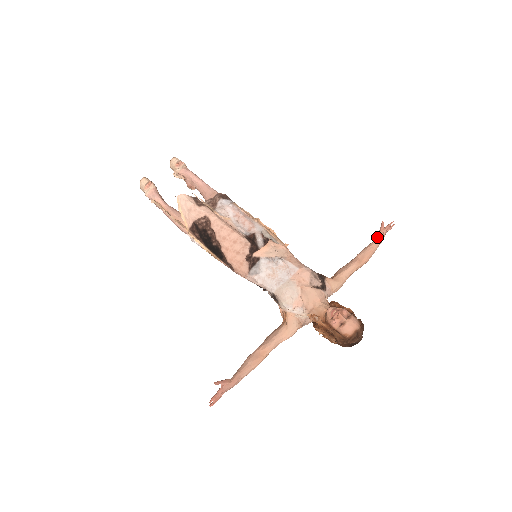
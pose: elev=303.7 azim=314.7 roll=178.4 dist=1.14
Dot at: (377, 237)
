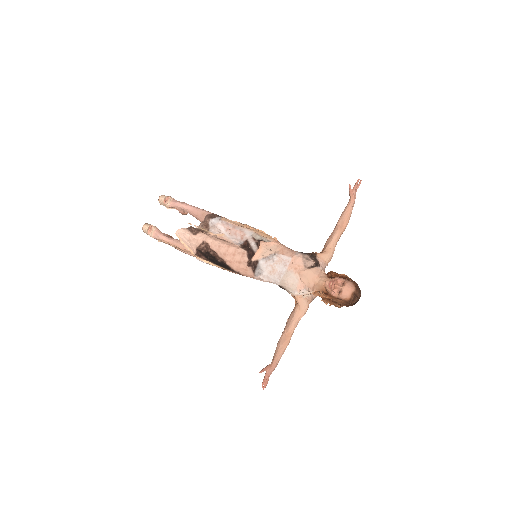
Dot at: (349, 199)
